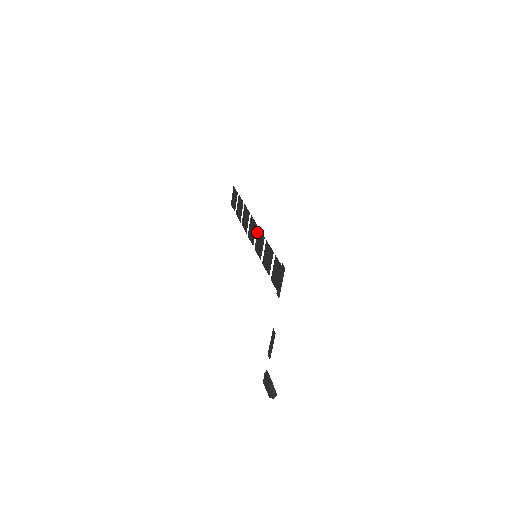
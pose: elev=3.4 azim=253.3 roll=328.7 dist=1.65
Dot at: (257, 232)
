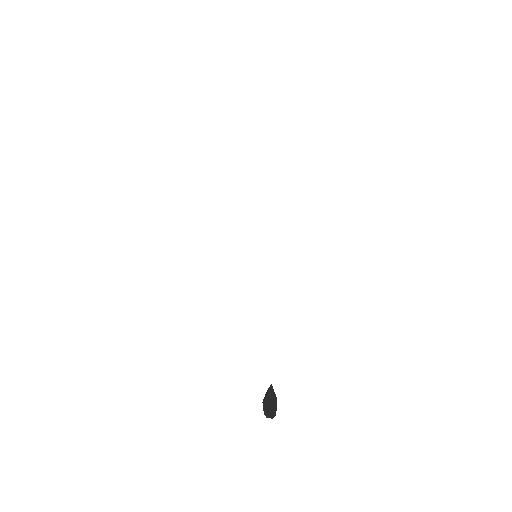
Dot at: occluded
